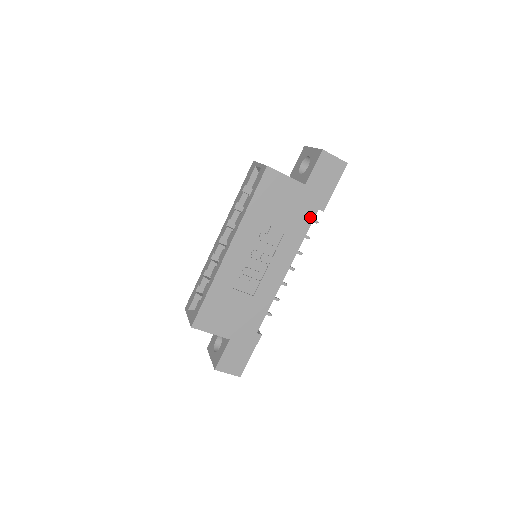
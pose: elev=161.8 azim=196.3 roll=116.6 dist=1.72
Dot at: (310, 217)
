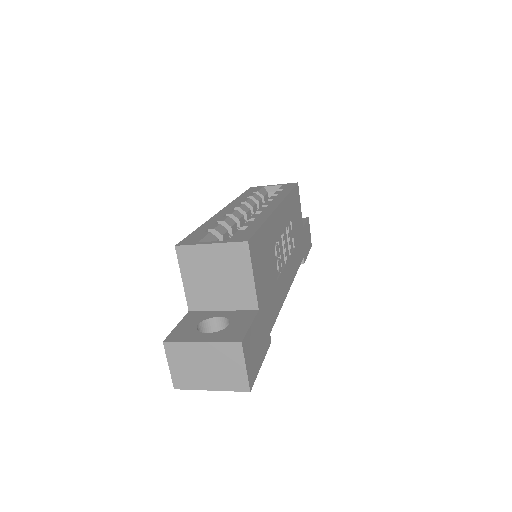
Dot at: (301, 257)
